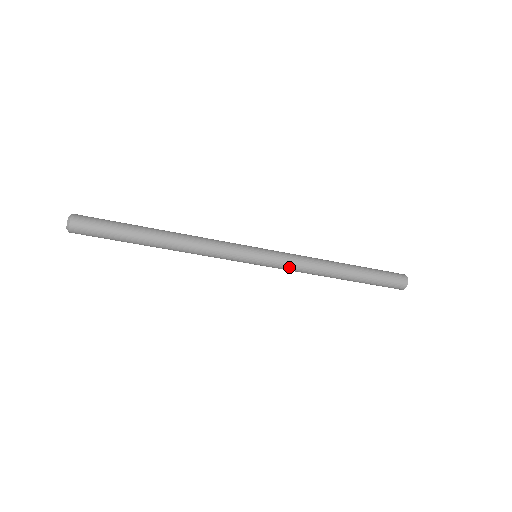
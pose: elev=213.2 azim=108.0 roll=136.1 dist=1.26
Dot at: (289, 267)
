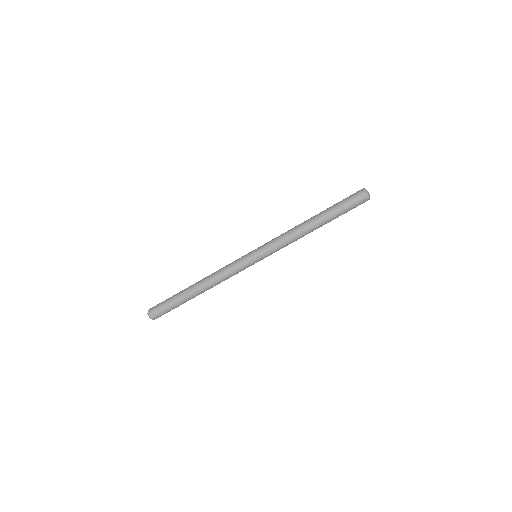
Dot at: (278, 246)
